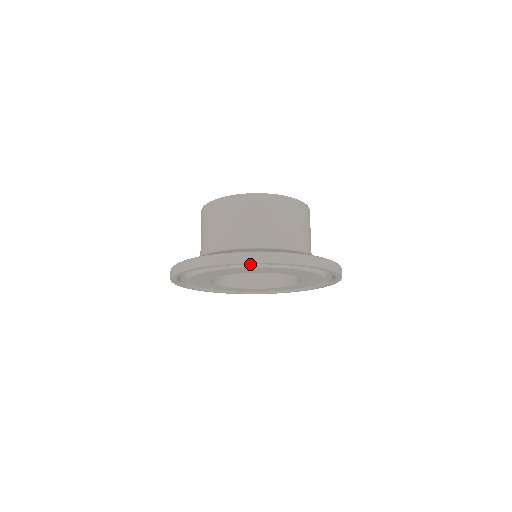
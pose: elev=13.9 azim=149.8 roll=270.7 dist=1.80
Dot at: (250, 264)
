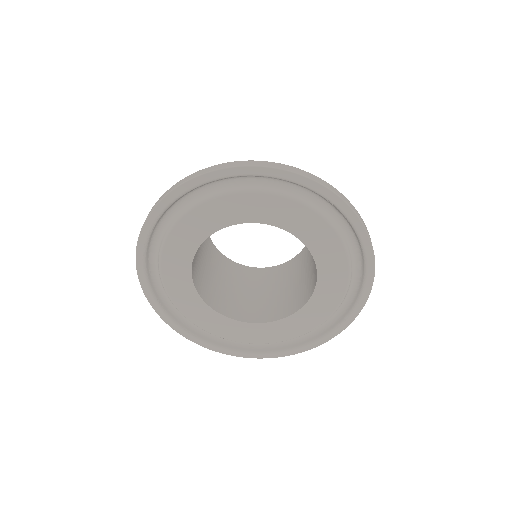
Dot at: (347, 215)
